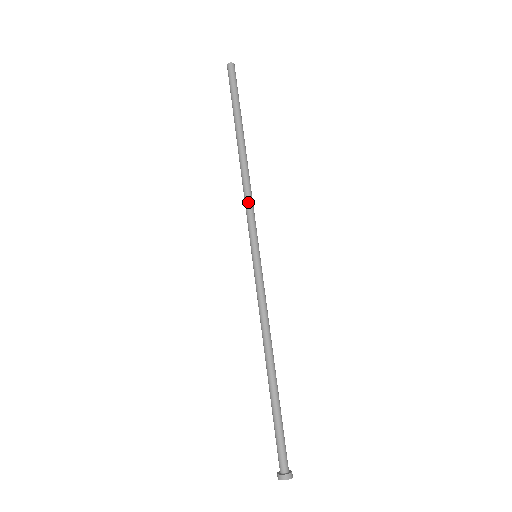
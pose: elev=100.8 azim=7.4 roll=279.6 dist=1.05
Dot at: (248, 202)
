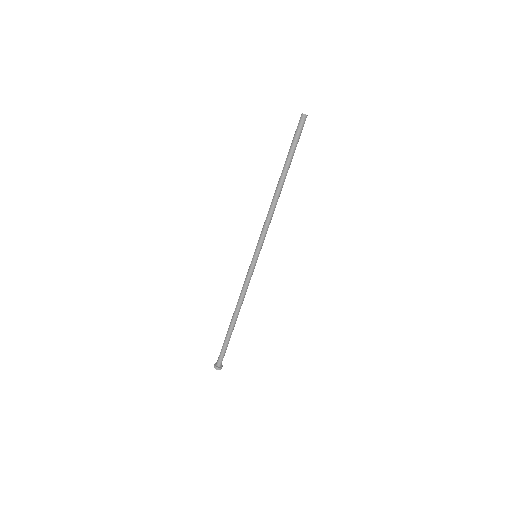
Dot at: (268, 223)
